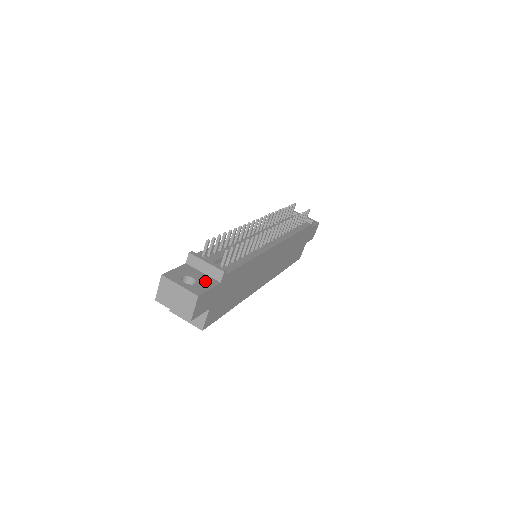
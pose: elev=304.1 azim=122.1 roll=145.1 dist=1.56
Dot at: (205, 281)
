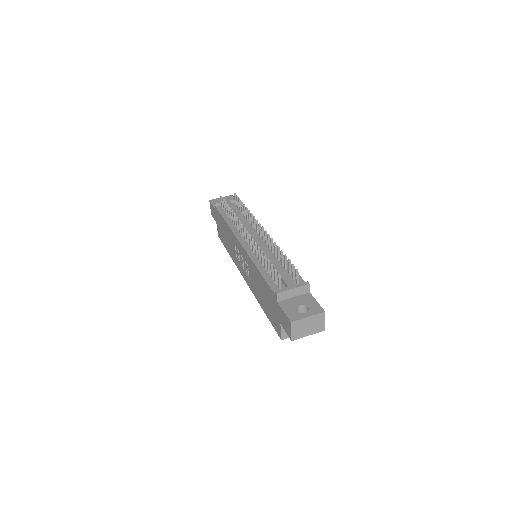
Dot at: (306, 300)
